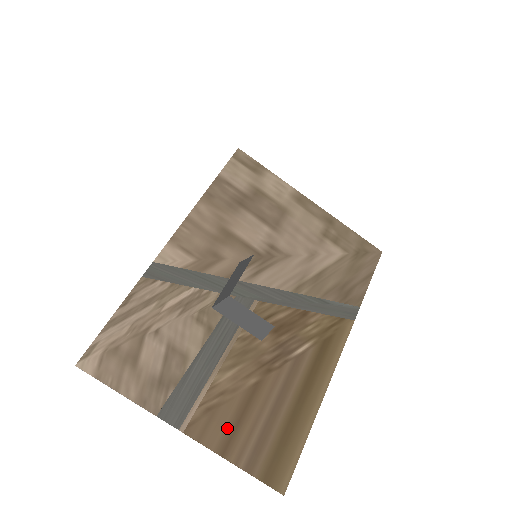
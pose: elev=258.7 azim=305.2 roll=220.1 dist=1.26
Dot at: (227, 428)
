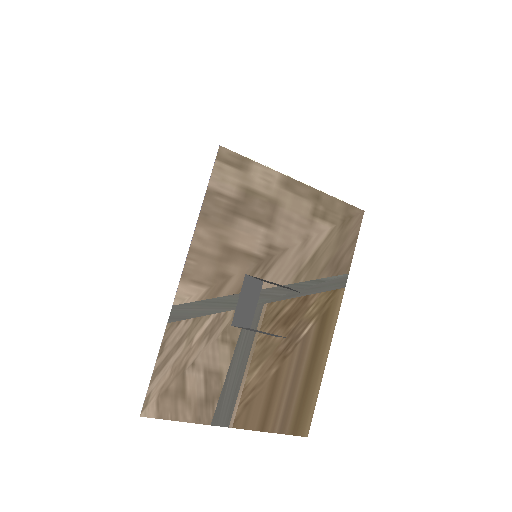
Dot at: (262, 411)
